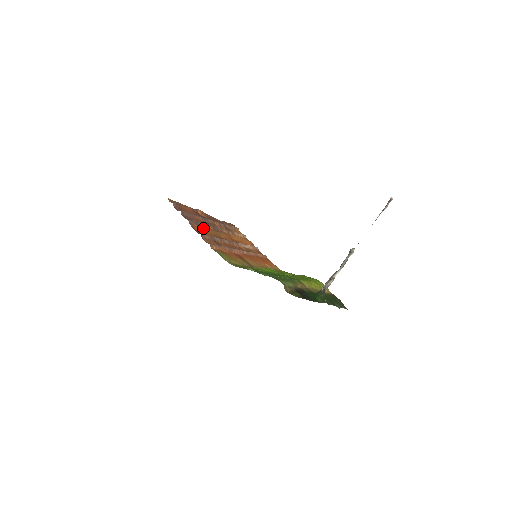
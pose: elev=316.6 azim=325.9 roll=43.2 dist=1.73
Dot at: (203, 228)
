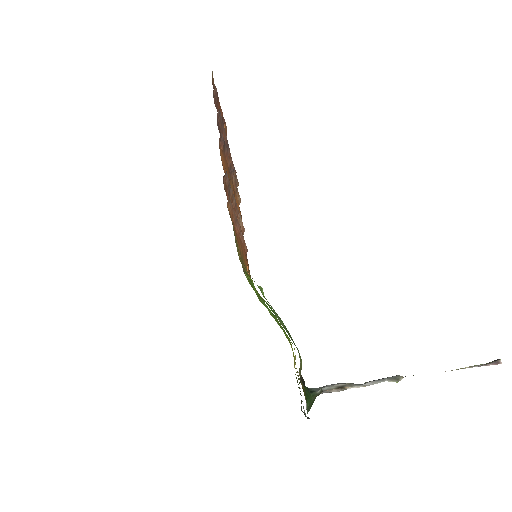
Dot at: (225, 159)
